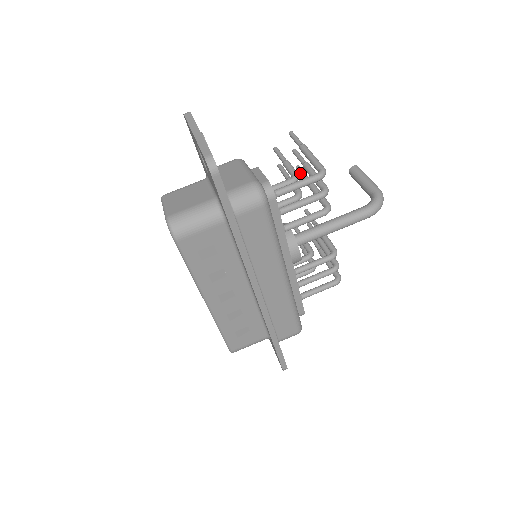
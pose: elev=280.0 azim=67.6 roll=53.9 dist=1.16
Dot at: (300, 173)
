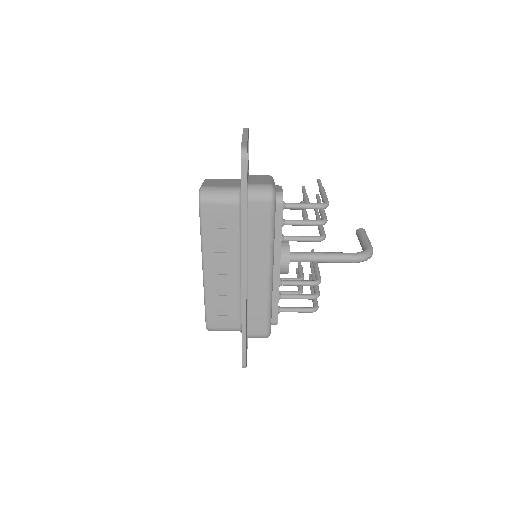
Dot at: (315, 213)
